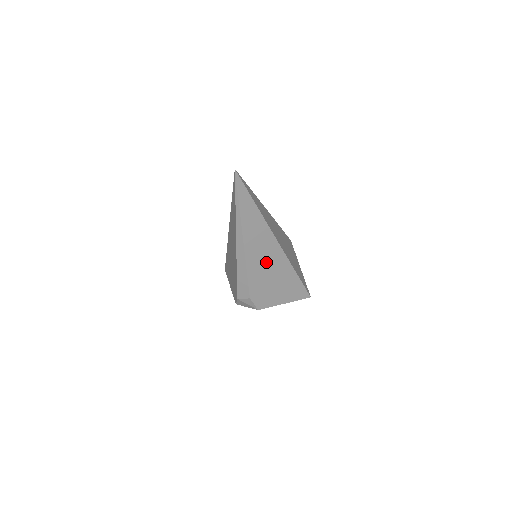
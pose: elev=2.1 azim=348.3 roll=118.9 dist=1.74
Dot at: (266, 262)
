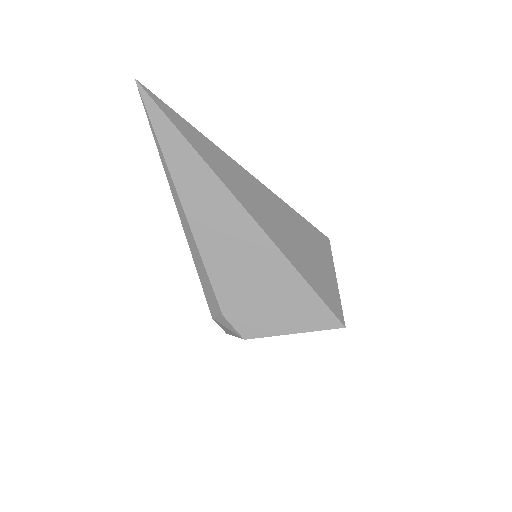
Dot at: (235, 248)
